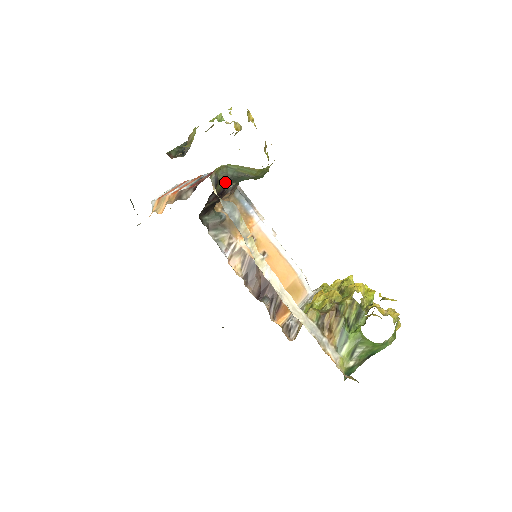
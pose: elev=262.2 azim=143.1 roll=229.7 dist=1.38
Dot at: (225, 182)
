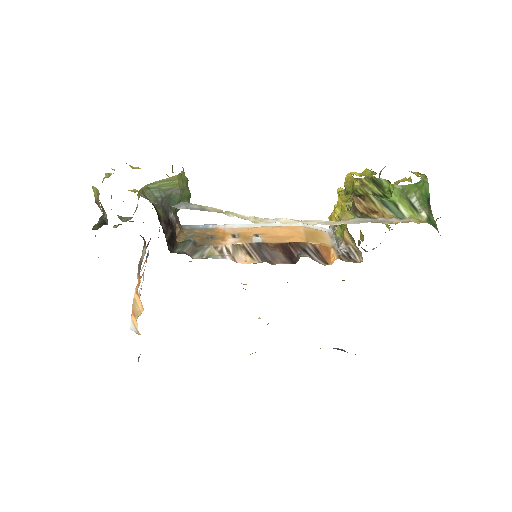
Dot at: (161, 207)
